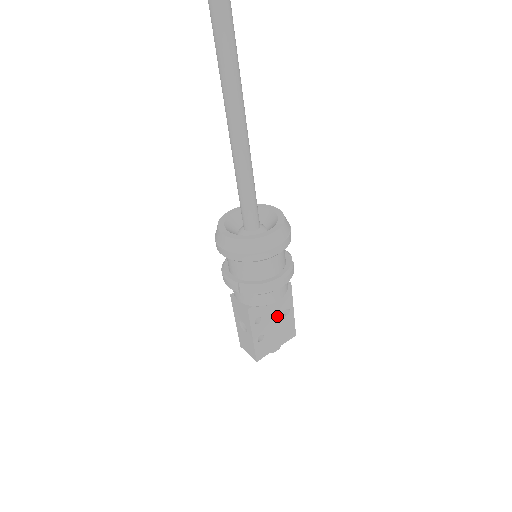
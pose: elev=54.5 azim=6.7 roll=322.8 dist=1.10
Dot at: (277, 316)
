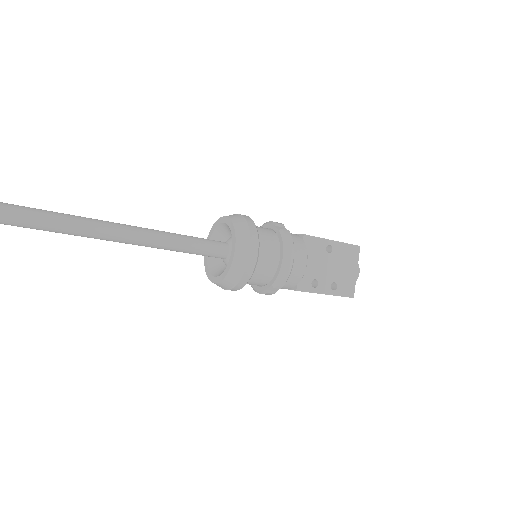
Dot at: (325, 261)
